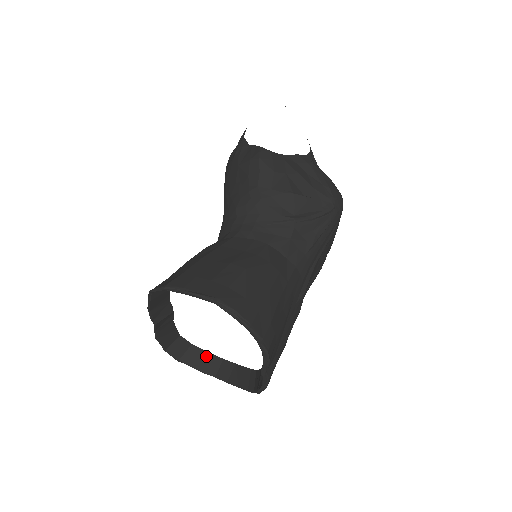
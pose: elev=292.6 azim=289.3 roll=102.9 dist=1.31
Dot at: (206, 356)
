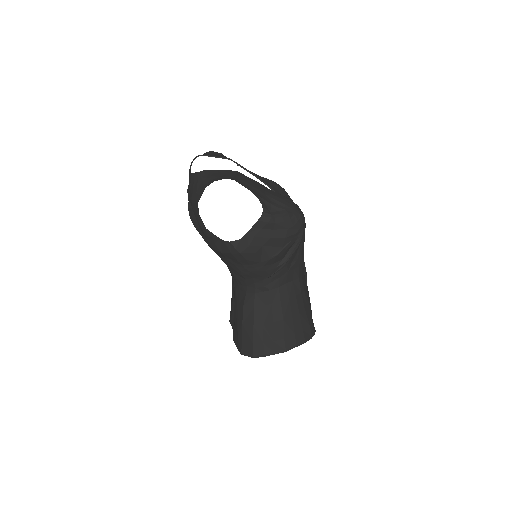
Dot at: occluded
